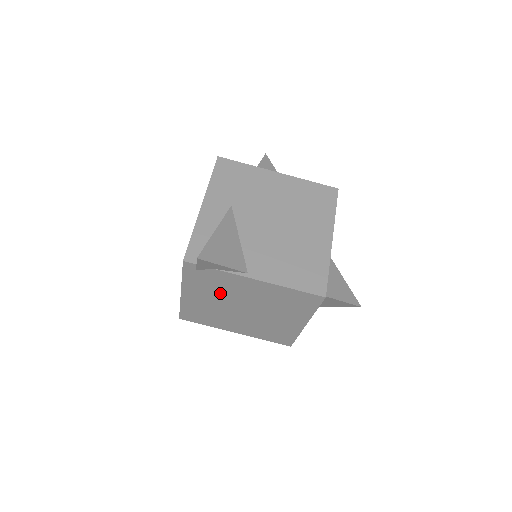
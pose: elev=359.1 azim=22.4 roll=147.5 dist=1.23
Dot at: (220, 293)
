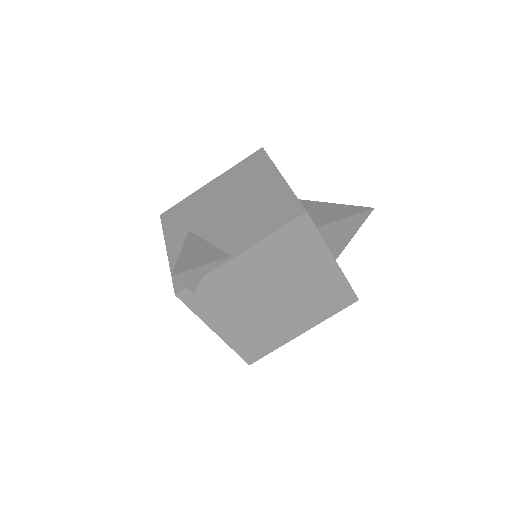
Dot at: (238, 300)
